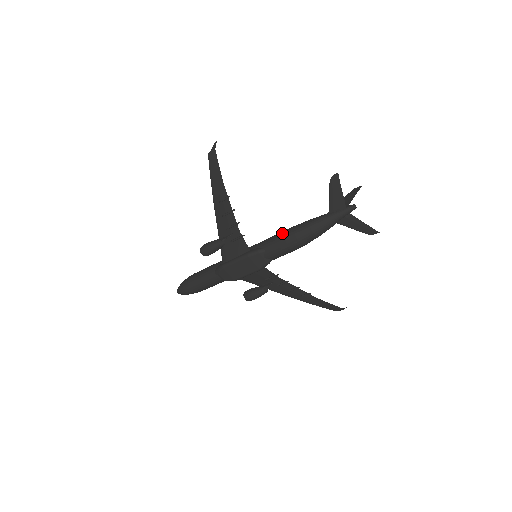
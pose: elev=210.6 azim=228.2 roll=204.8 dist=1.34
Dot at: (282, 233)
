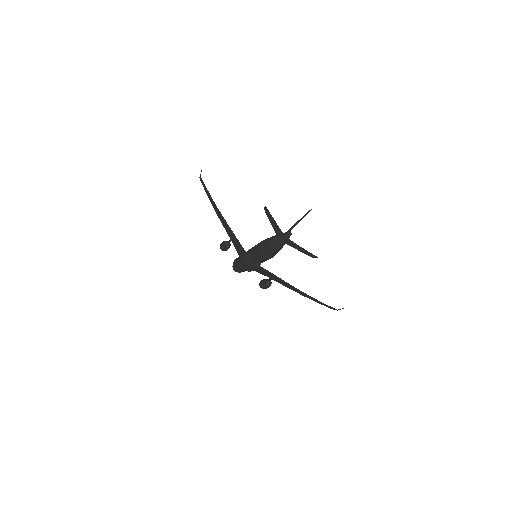
Dot at: (257, 244)
